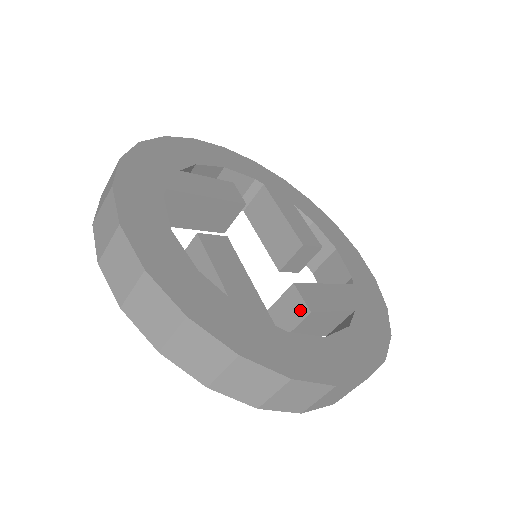
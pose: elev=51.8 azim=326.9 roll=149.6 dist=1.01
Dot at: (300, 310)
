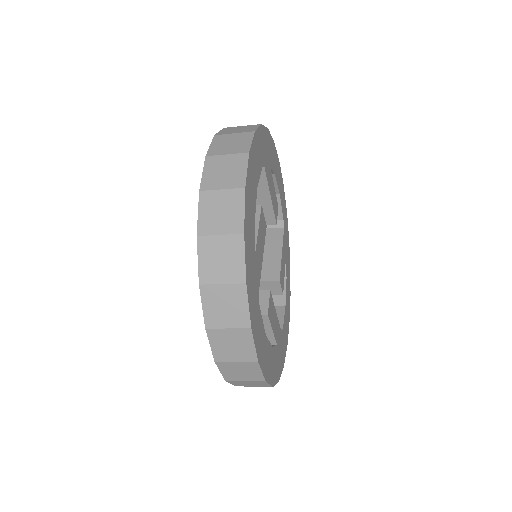
Dot at: (261, 308)
